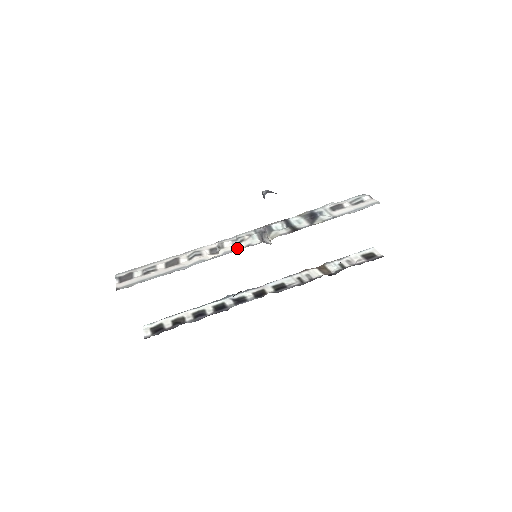
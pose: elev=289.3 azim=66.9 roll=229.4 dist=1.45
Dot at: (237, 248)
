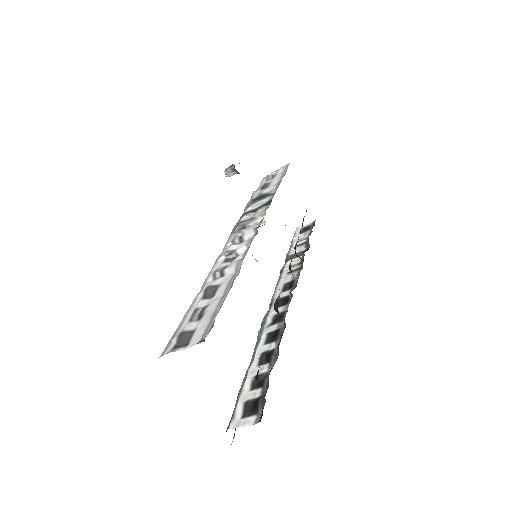
Dot at: (249, 238)
